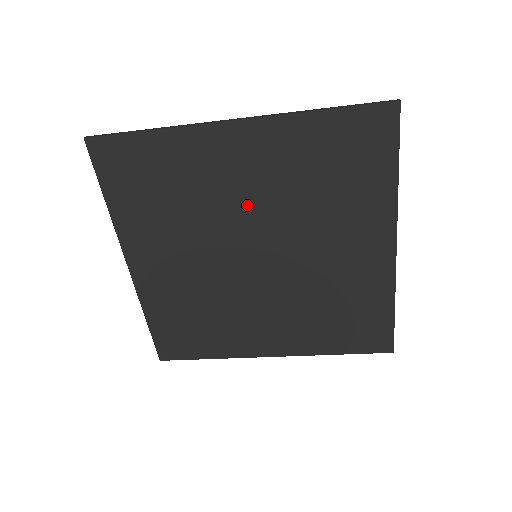
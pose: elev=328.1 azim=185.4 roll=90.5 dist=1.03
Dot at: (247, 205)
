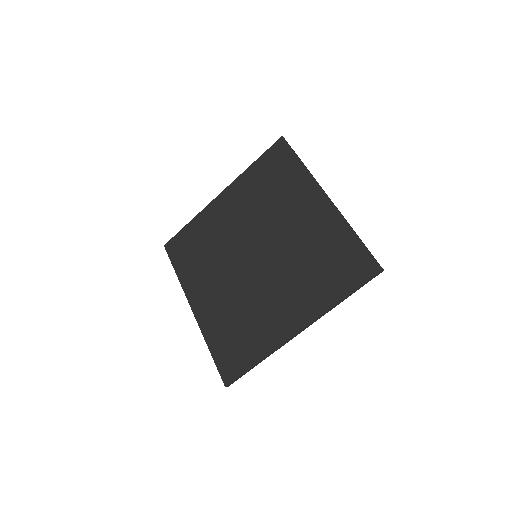
Dot at: (239, 228)
